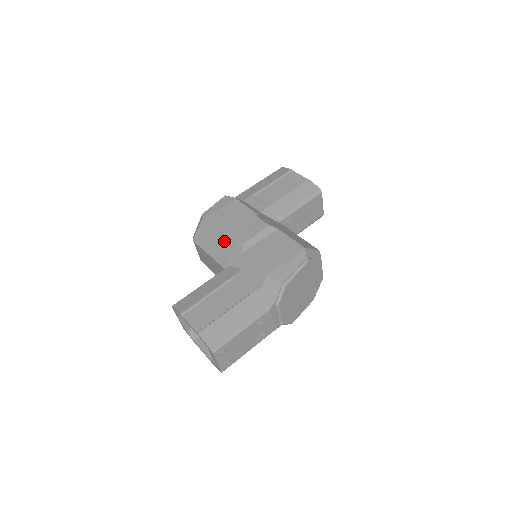
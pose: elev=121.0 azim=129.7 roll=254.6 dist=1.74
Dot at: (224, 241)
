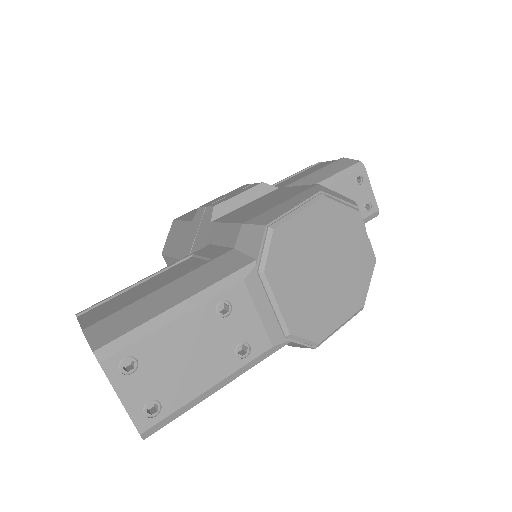
Dot at: (192, 223)
